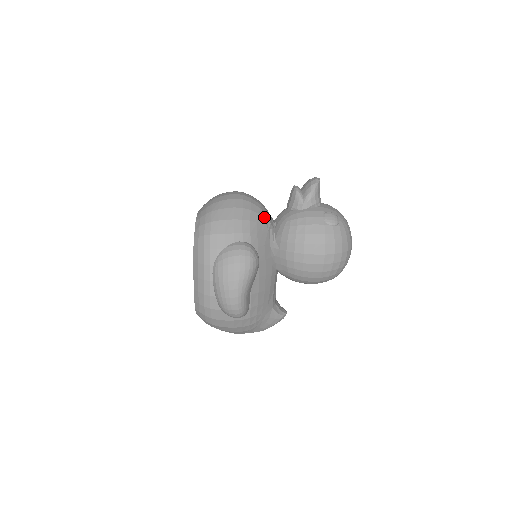
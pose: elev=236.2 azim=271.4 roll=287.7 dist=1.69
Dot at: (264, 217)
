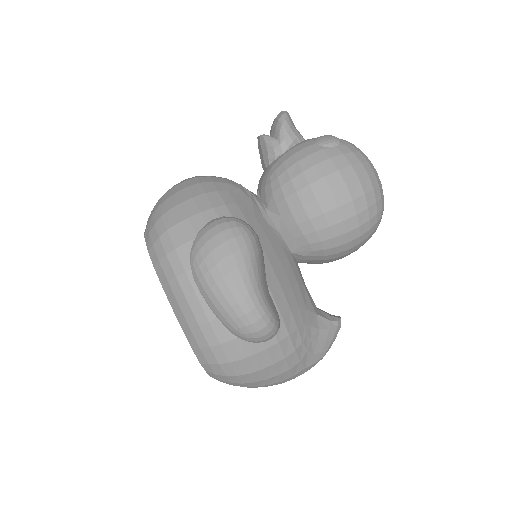
Dot at: (237, 186)
